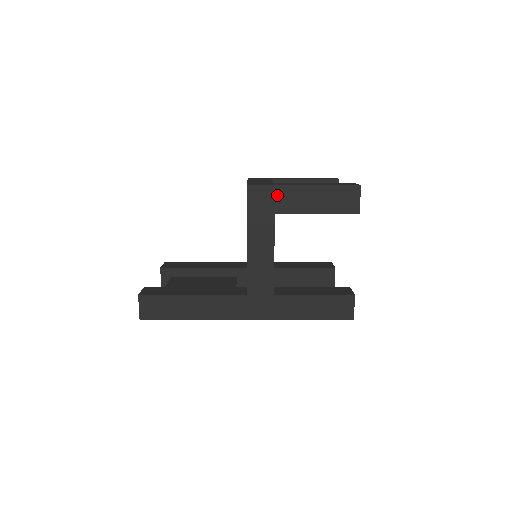
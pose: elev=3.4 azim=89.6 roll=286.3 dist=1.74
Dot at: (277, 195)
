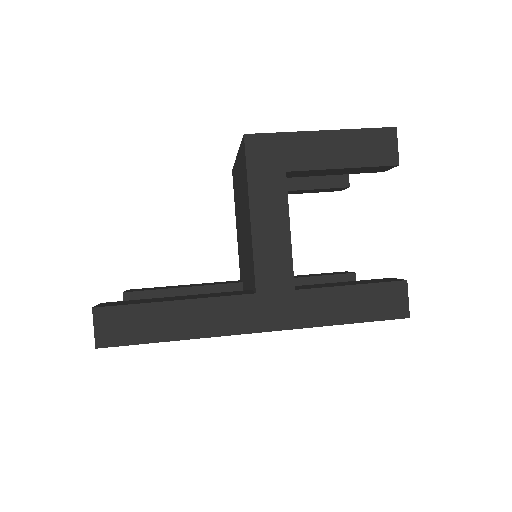
Dot at: (287, 146)
